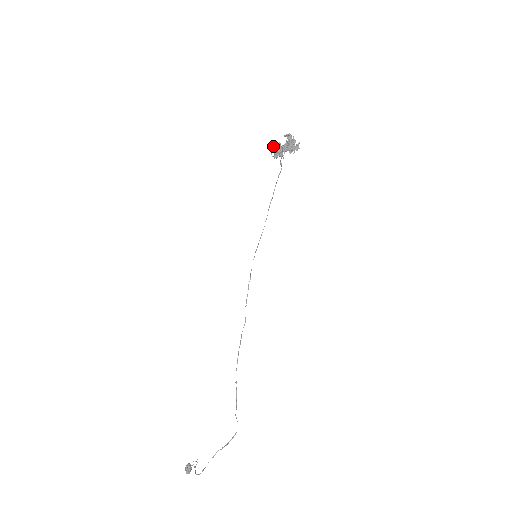
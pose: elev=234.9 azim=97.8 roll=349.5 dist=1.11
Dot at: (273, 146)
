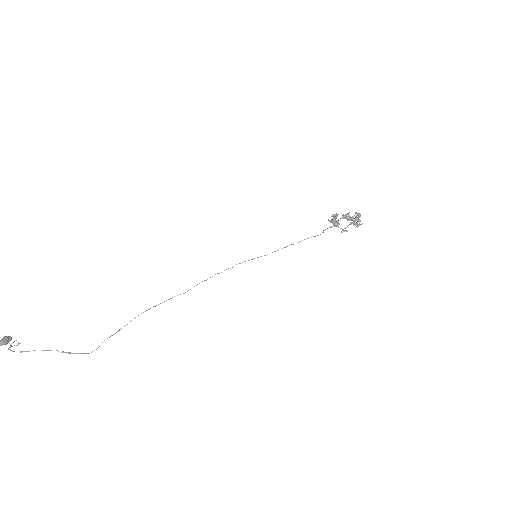
Dot at: (336, 215)
